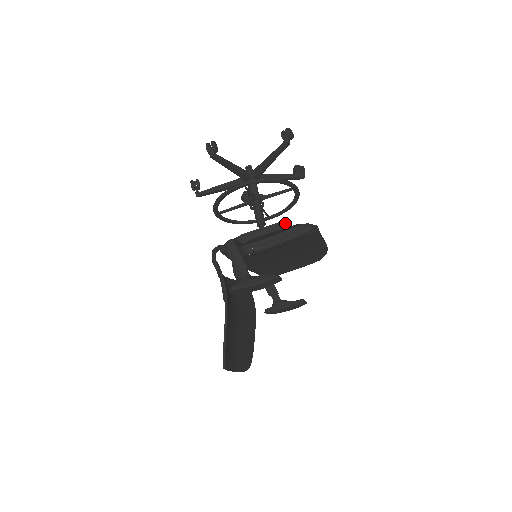
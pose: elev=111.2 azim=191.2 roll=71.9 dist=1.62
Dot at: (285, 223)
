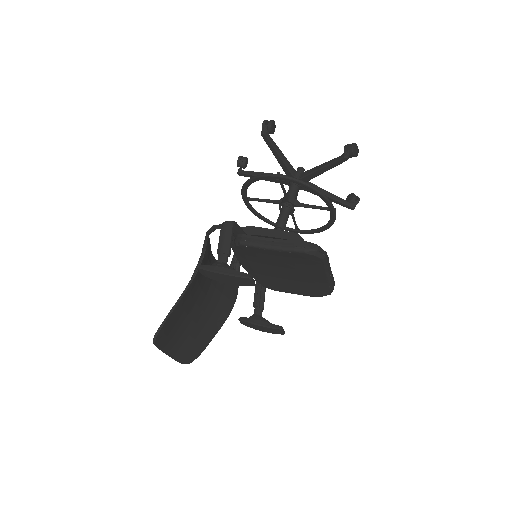
Dot at: (299, 236)
